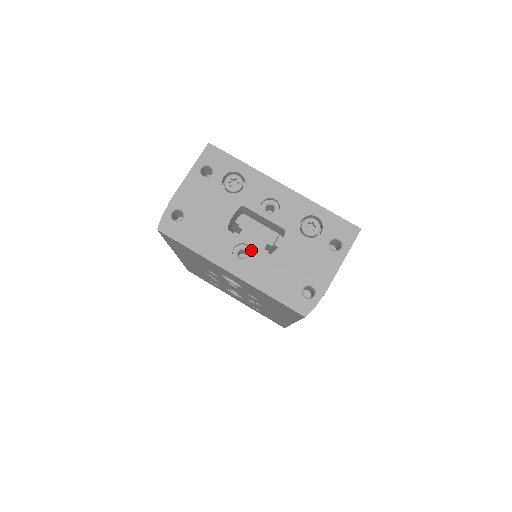
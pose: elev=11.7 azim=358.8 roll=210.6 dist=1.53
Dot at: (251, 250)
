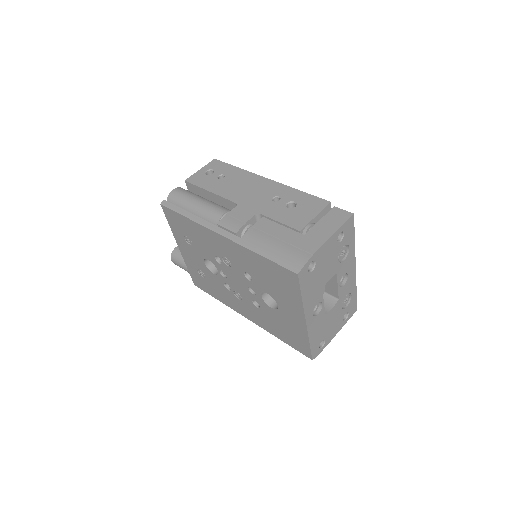
Dot at: (321, 308)
